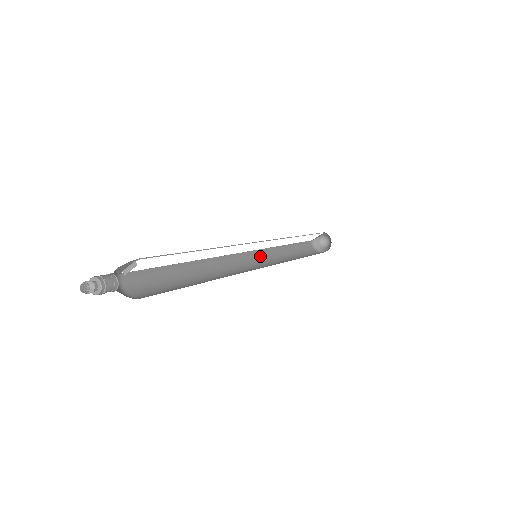
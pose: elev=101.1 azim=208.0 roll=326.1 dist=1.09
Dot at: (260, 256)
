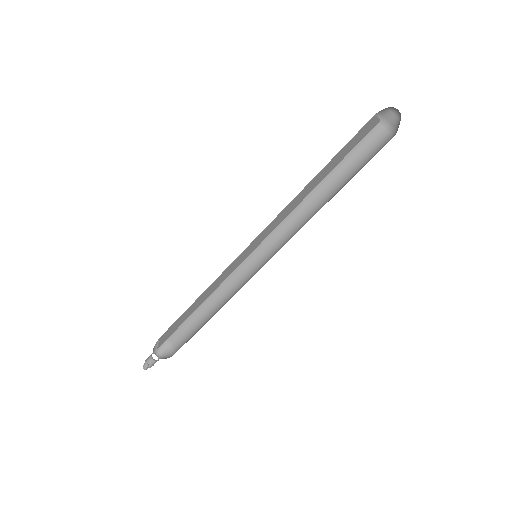
Dot at: occluded
